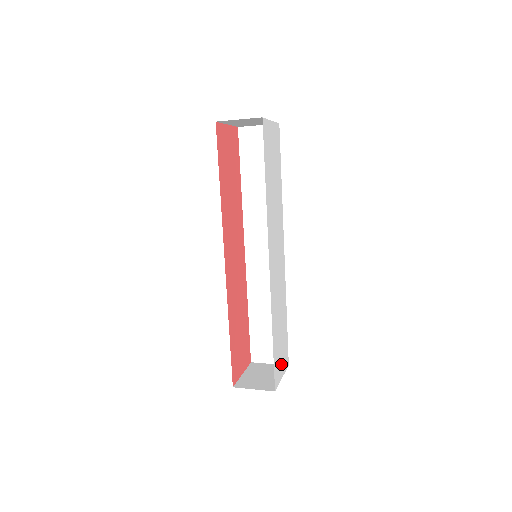
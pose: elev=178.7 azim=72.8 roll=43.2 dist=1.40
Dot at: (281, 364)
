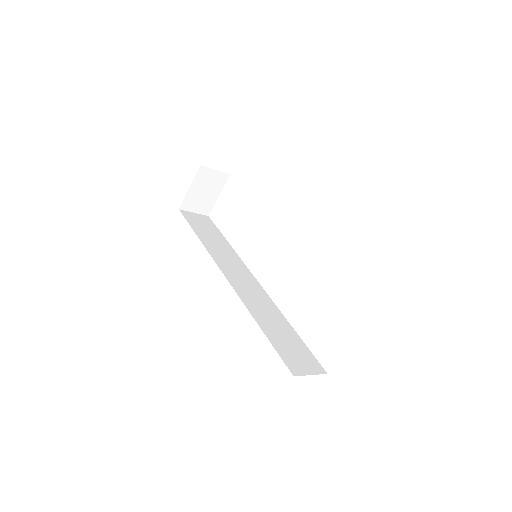
Dot at: occluded
